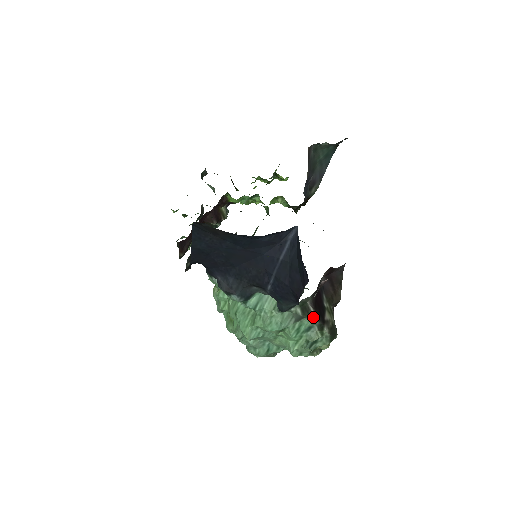
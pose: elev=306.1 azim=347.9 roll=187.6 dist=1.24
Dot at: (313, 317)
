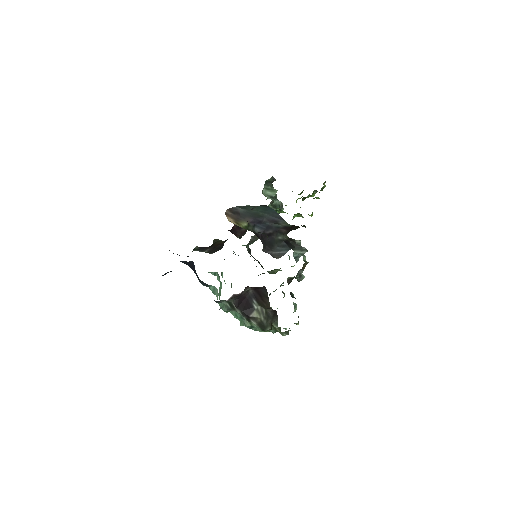
Dot at: (239, 312)
